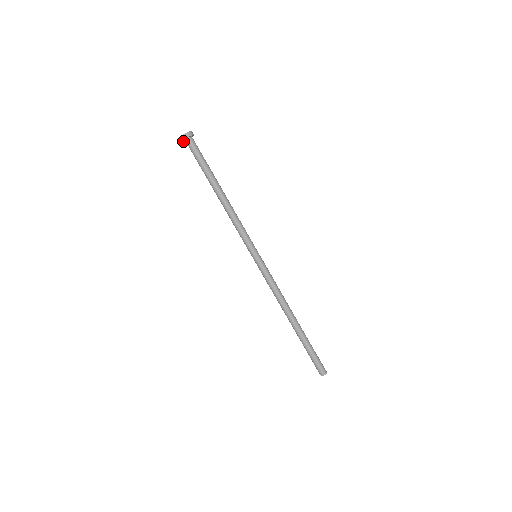
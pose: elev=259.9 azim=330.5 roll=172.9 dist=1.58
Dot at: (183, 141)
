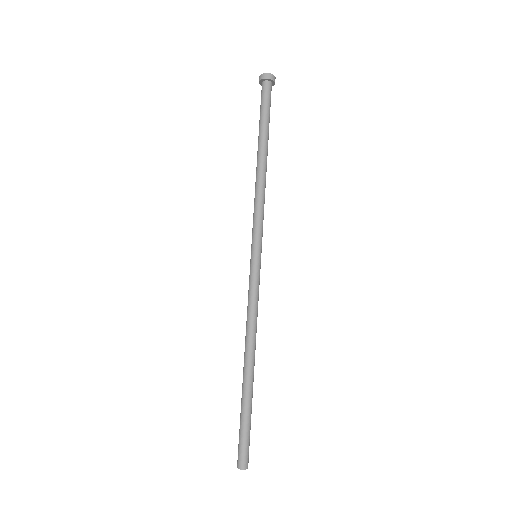
Dot at: (260, 80)
